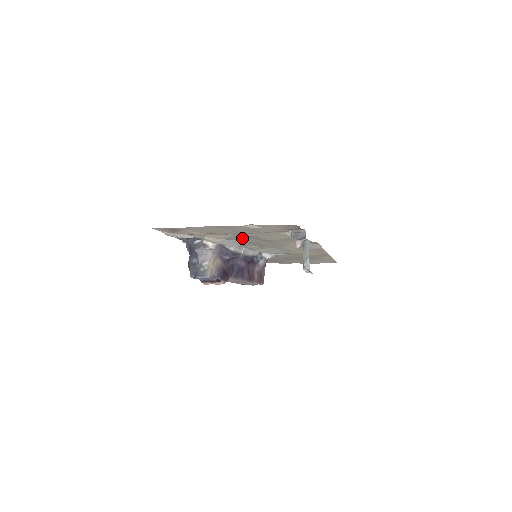
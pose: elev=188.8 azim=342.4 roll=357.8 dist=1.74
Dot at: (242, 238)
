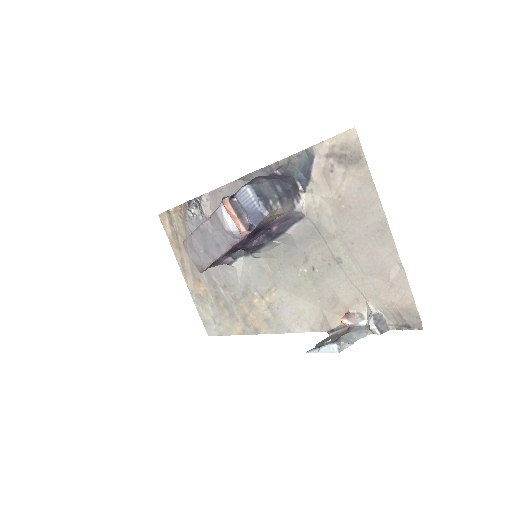
Dot at: (320, 244)
